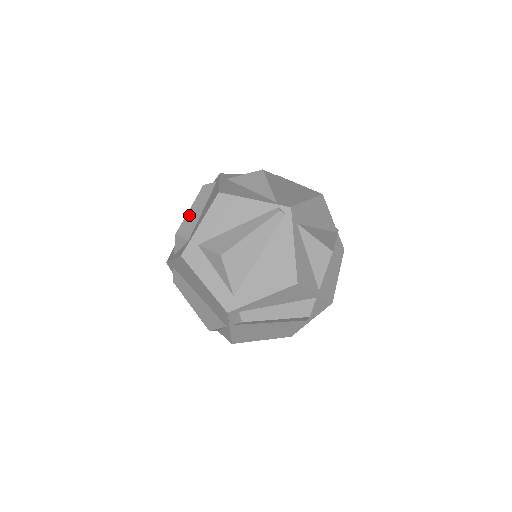
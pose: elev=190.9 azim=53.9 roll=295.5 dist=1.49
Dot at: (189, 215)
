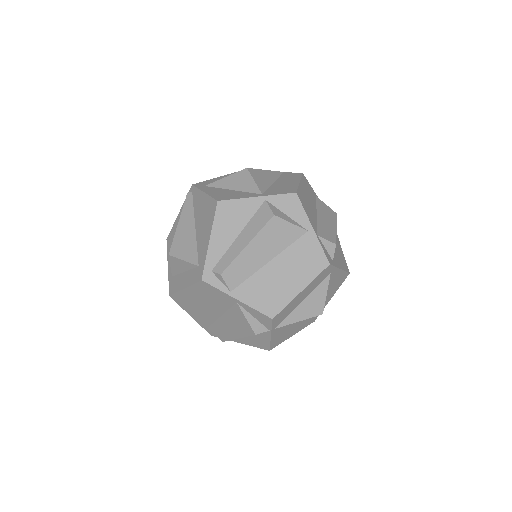
Dot at: occluded
